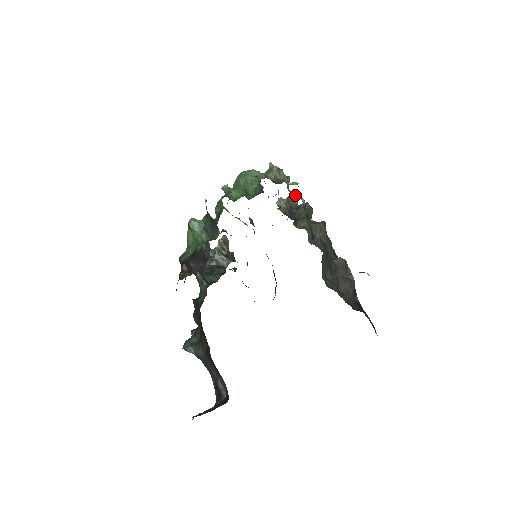
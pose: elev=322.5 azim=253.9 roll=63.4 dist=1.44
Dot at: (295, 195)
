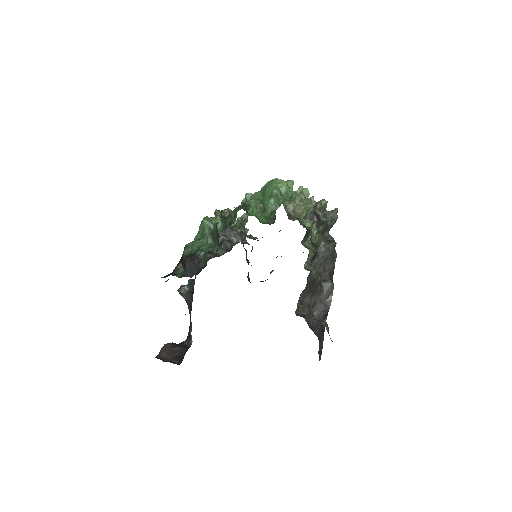
Dot at: (326, 202)
